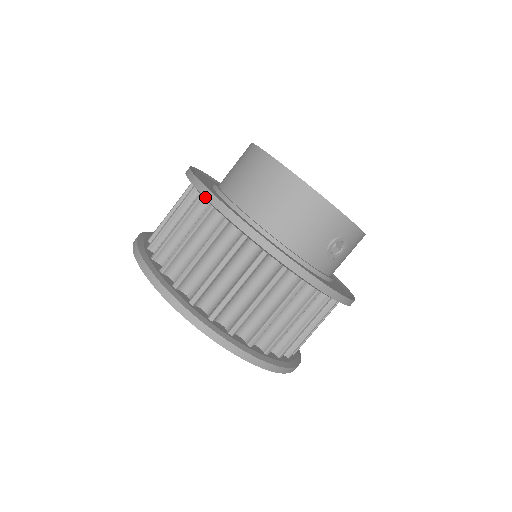
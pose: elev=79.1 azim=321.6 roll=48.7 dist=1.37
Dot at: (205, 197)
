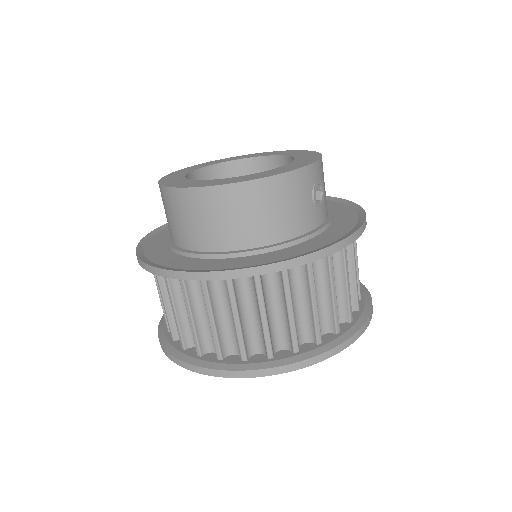
Dot at: occluded
